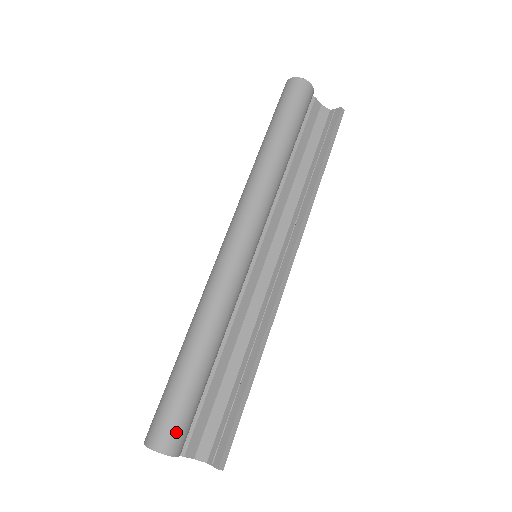
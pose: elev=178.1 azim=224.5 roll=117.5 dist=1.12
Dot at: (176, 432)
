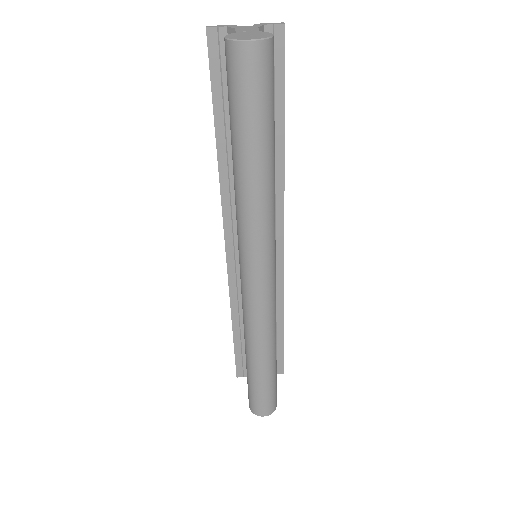
Dot at: (276, 397)
